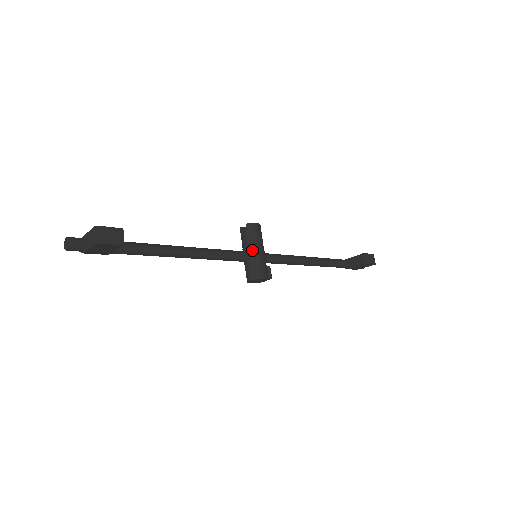
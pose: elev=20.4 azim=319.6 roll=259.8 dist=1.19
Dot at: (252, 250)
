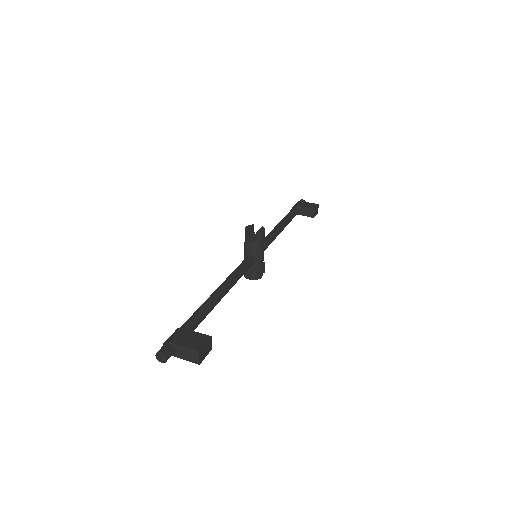
Dot at: (257, 257)
